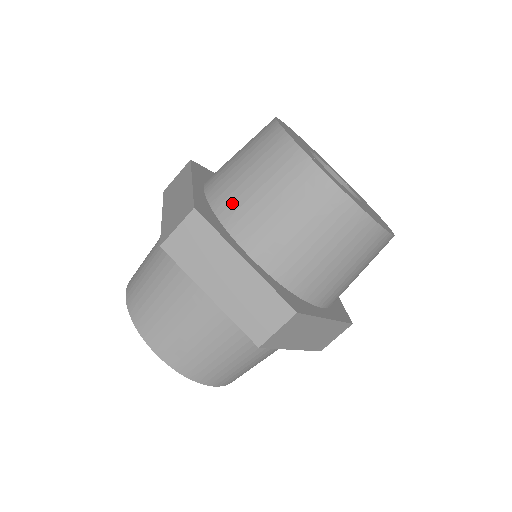
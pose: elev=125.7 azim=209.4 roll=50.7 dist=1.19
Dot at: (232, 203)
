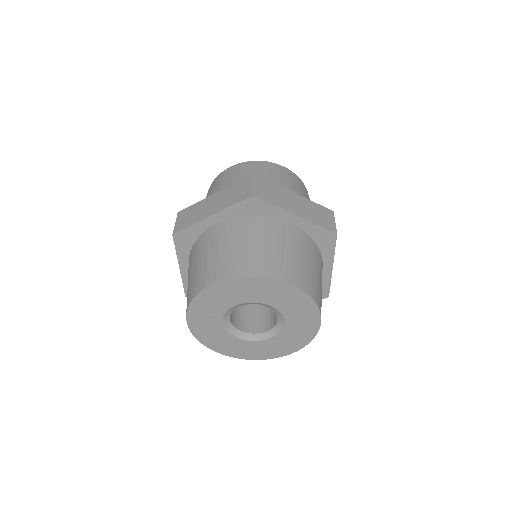
Dot at: occluded
